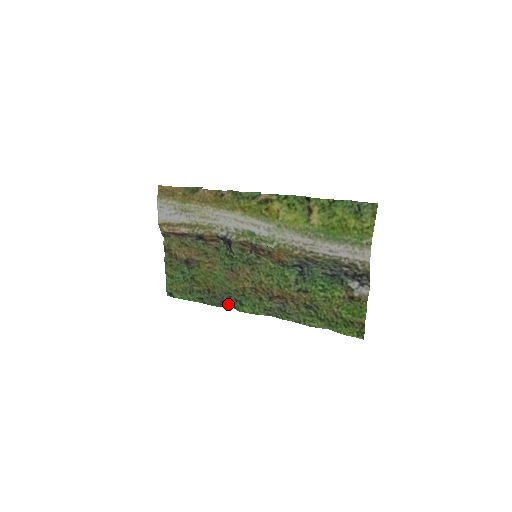
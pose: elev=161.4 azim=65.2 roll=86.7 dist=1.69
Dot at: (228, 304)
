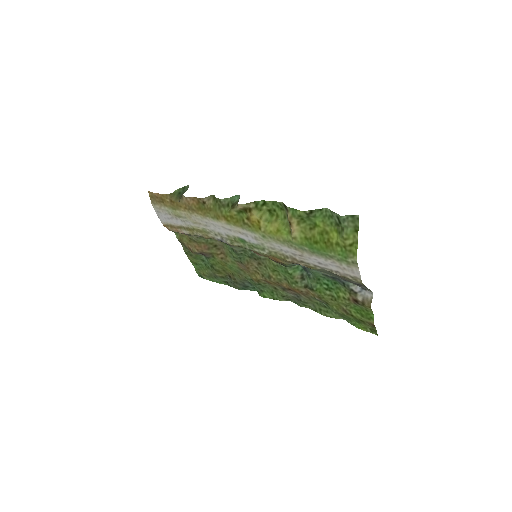
Dot at: (251, 288)
